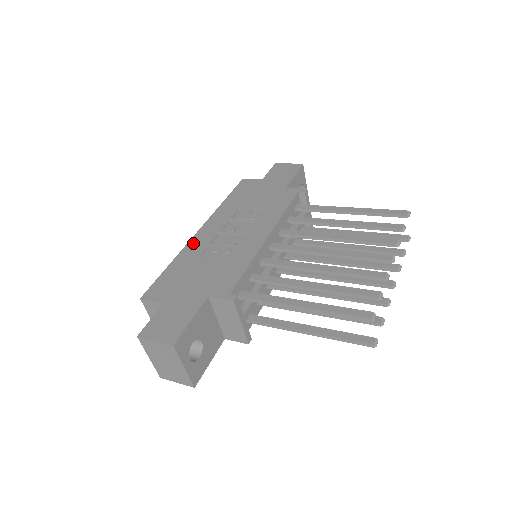
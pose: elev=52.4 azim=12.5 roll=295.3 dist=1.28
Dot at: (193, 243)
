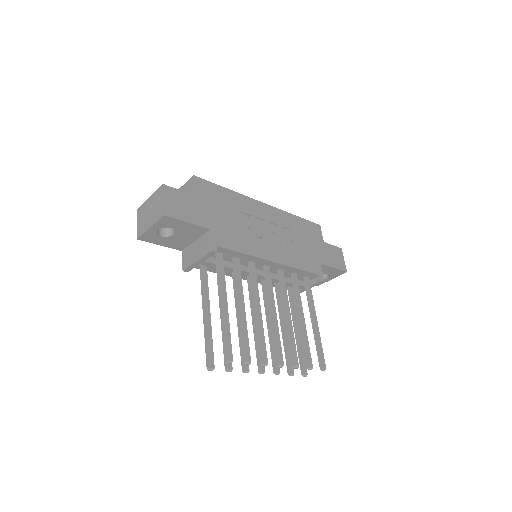
Dot at: (252, 202)
